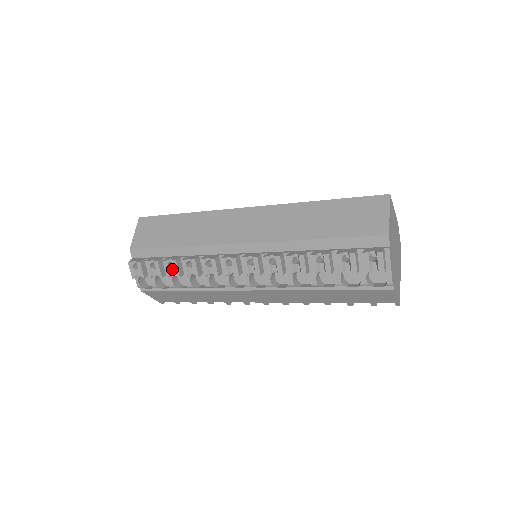
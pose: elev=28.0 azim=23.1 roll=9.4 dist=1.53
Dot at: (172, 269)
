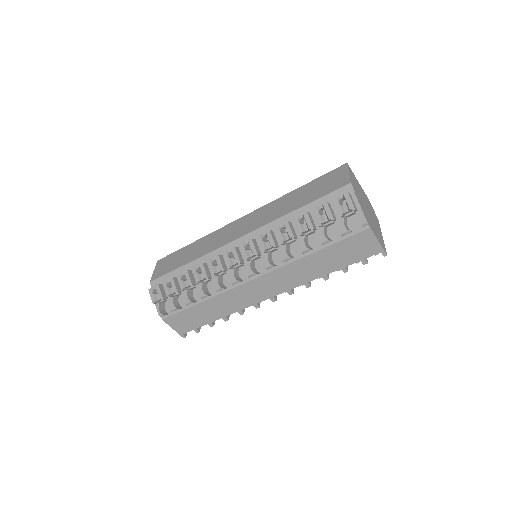
Dot at: (185, 282)
